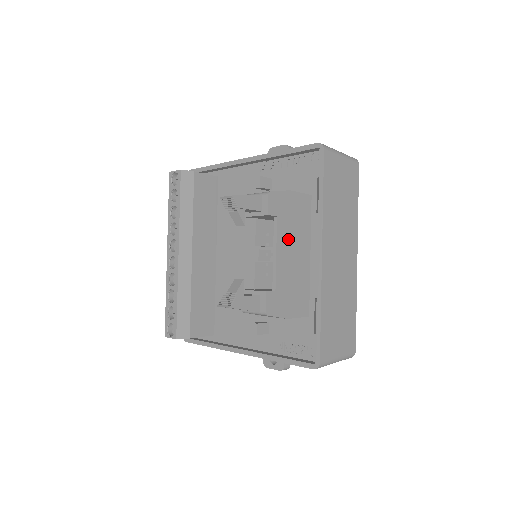
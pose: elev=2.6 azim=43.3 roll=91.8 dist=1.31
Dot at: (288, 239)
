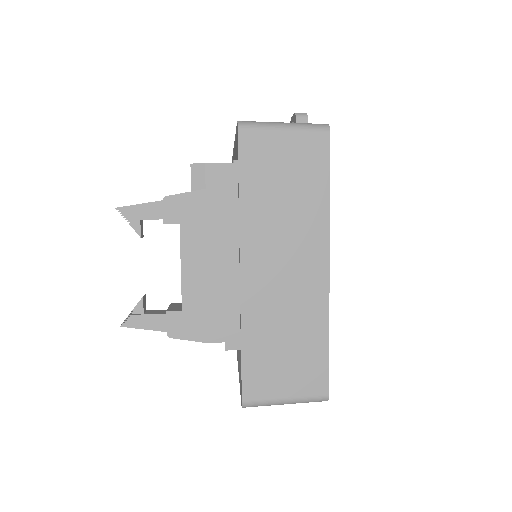
Dot at: (202, 249)
